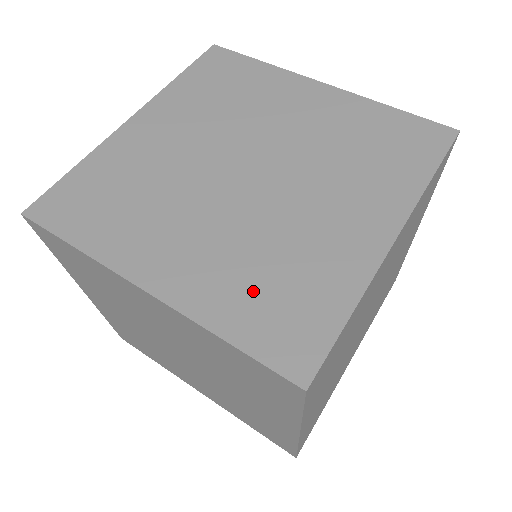
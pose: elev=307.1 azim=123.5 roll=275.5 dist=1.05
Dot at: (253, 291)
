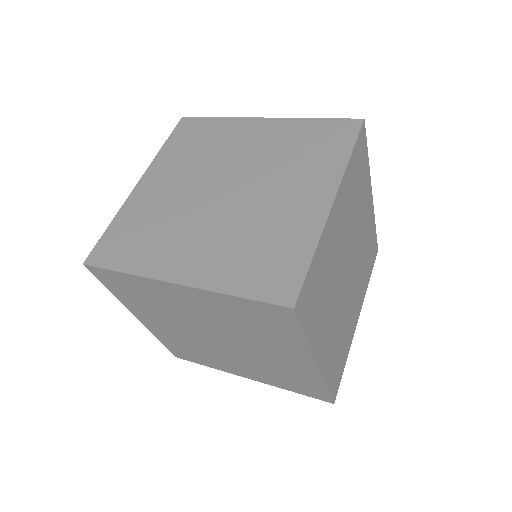
Dot at: (246, 262)
